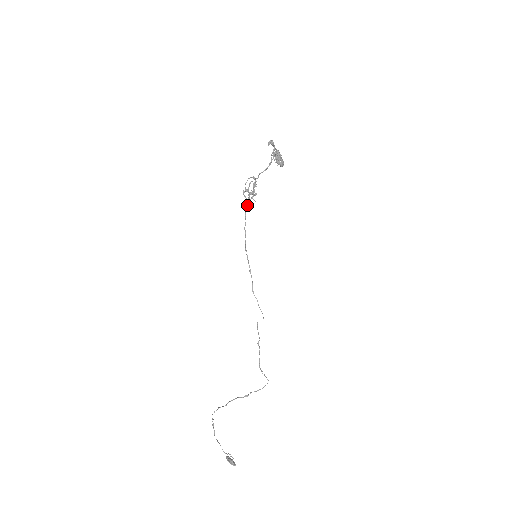
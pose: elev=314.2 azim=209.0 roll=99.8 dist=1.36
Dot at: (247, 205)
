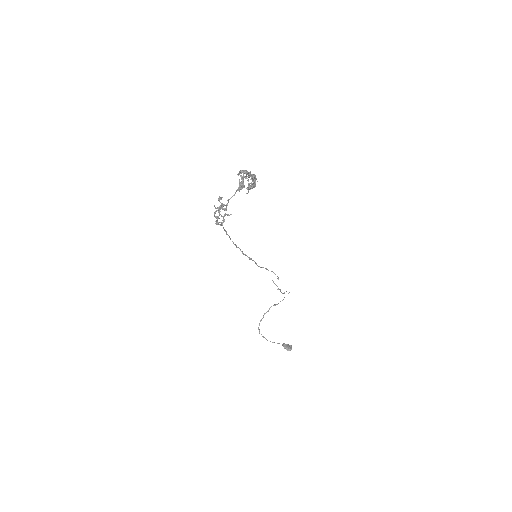
Dot at: occluded
